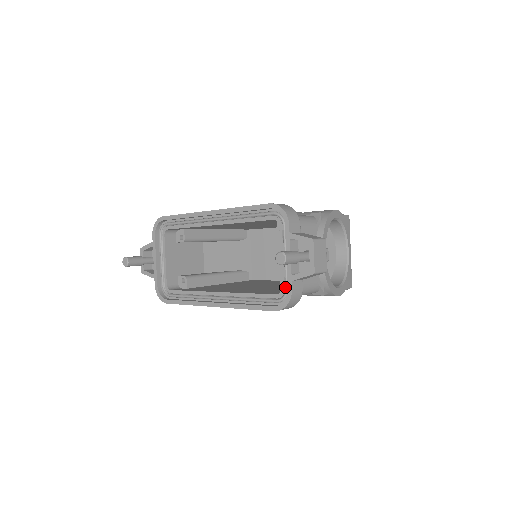
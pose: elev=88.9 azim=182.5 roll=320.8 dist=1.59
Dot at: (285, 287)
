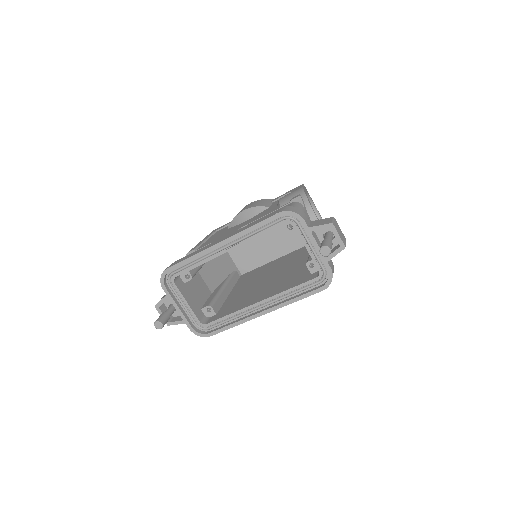
Dot at: (322, 269)
